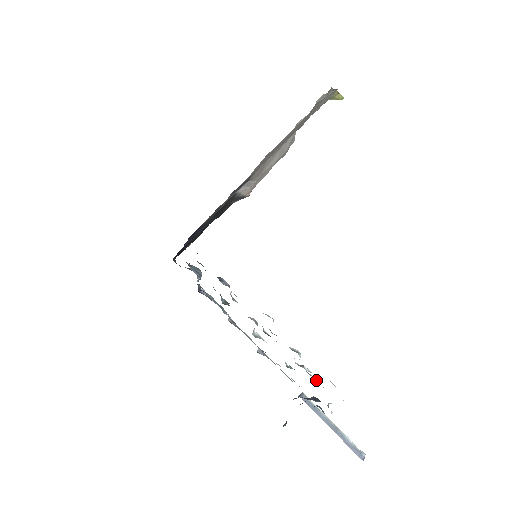
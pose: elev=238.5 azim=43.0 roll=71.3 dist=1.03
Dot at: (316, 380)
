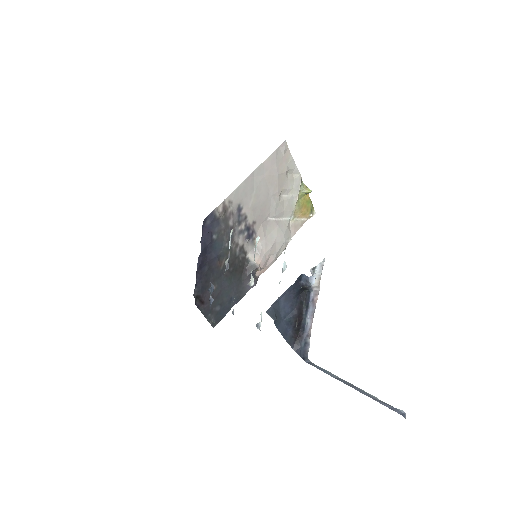
Dot at: occluded
